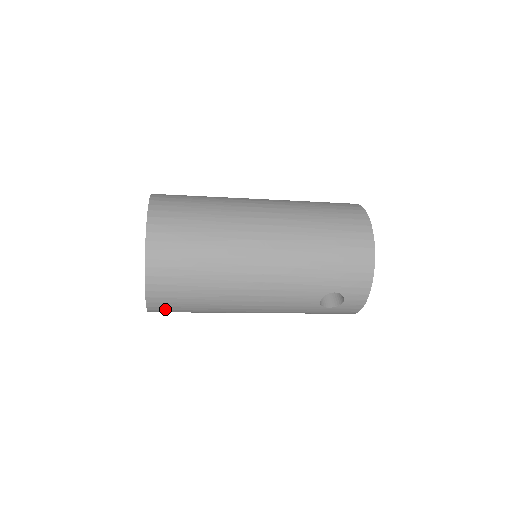
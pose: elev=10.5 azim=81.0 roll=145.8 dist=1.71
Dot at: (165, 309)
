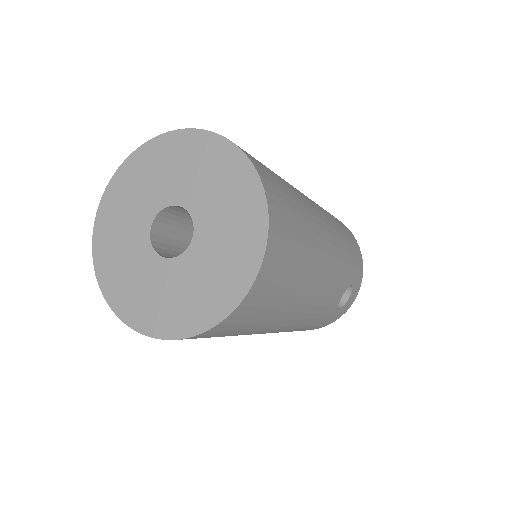
Dot at: (245, 314)
